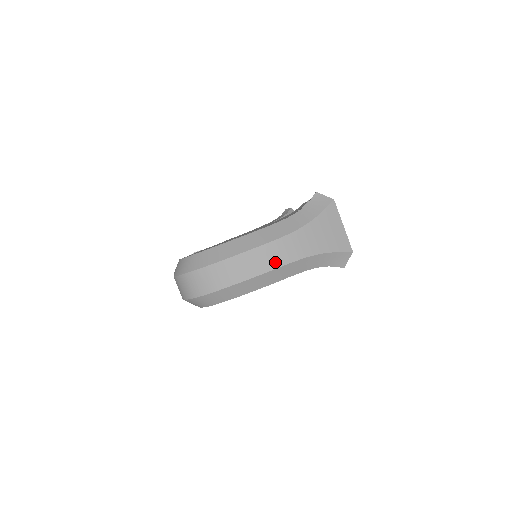
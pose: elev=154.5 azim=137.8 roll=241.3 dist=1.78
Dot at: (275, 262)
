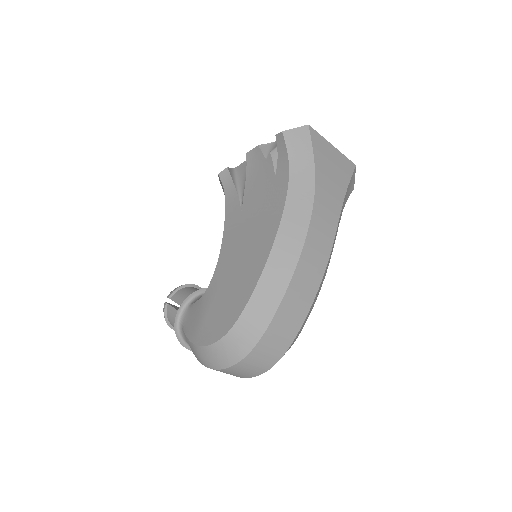
Dot at: (324, 252)
